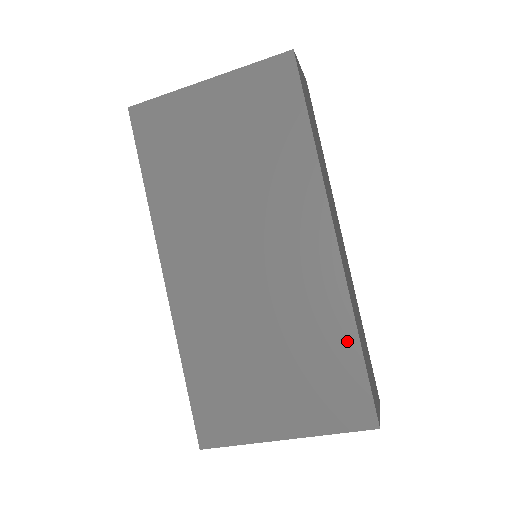
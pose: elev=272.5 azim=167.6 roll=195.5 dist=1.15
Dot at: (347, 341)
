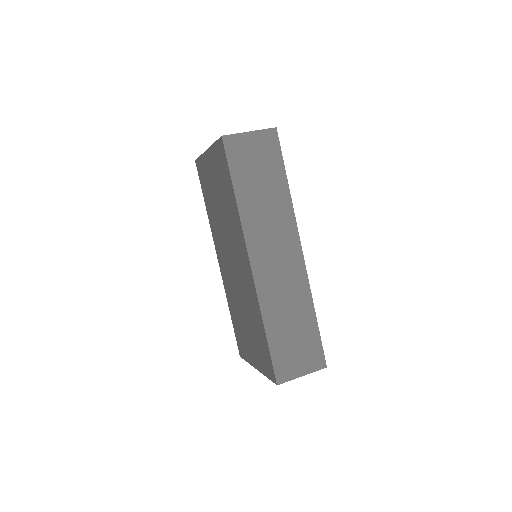
Dot at: (262, 329)
